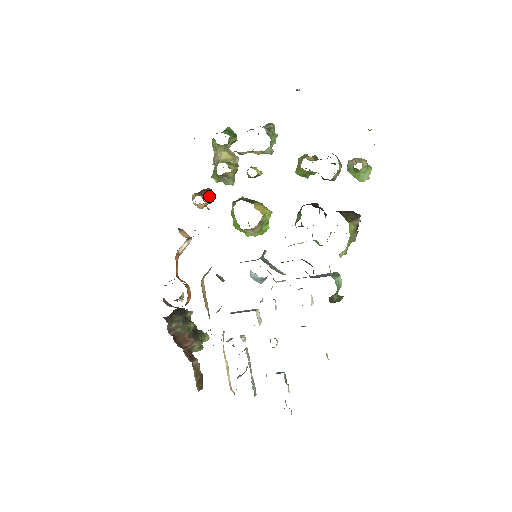
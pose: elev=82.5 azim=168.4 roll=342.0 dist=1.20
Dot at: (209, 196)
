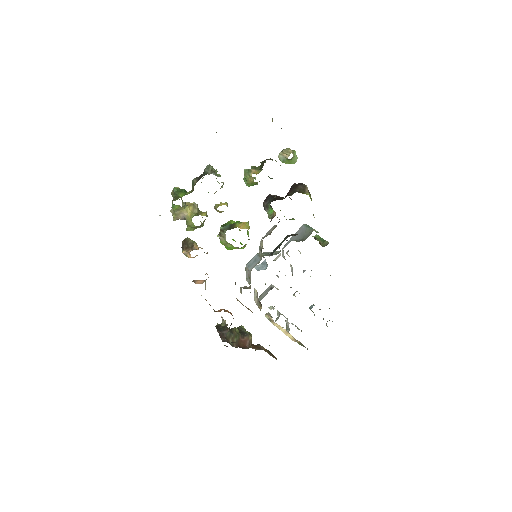
Dot at: (195, 244)
